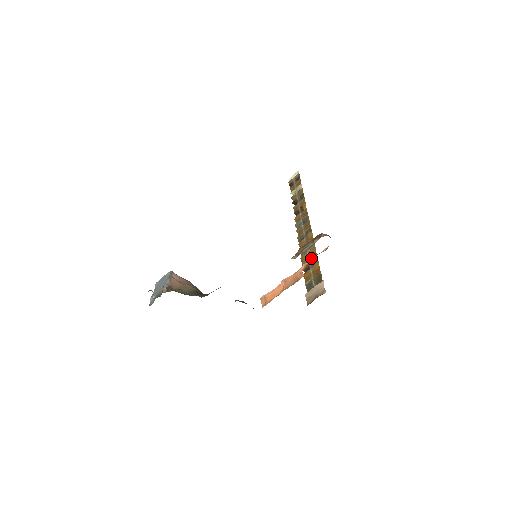
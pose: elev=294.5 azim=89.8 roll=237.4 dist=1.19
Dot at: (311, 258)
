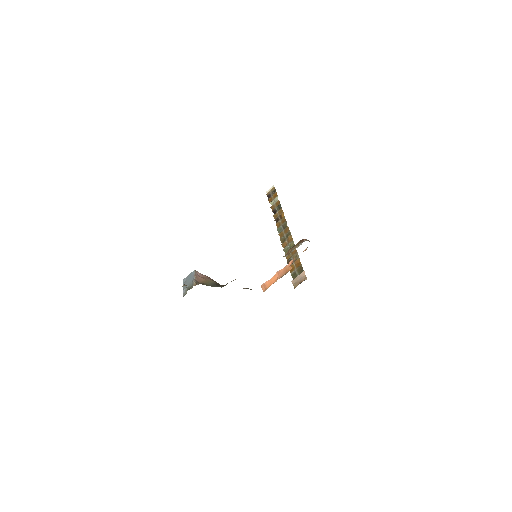
Dot at: (293, 255)
